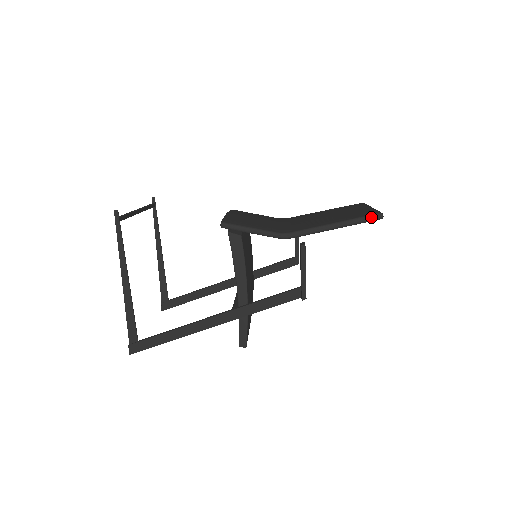
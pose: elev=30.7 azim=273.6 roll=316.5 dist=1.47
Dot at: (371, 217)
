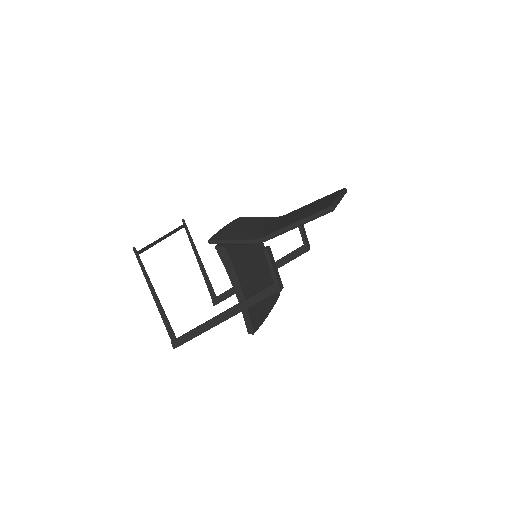
Dot at: (323, 212)
